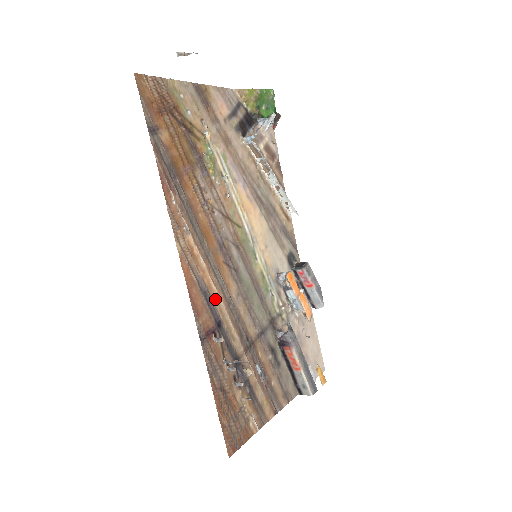
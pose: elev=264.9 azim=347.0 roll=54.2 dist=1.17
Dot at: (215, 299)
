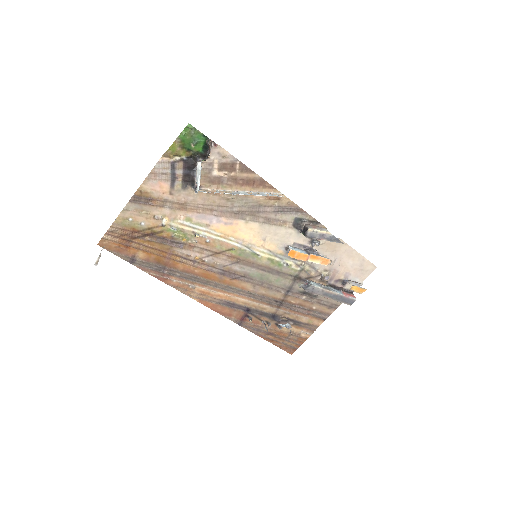
Dot at: (237, 301)
